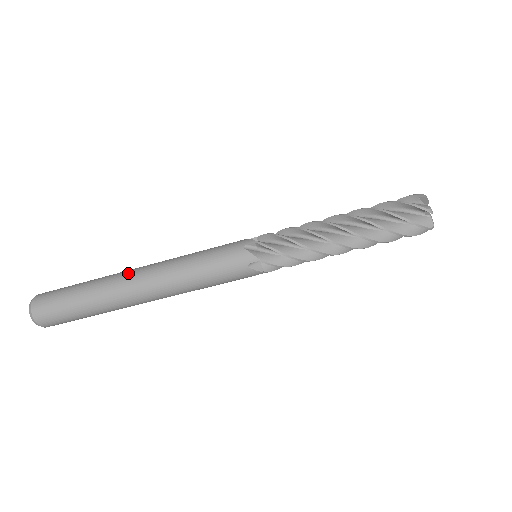
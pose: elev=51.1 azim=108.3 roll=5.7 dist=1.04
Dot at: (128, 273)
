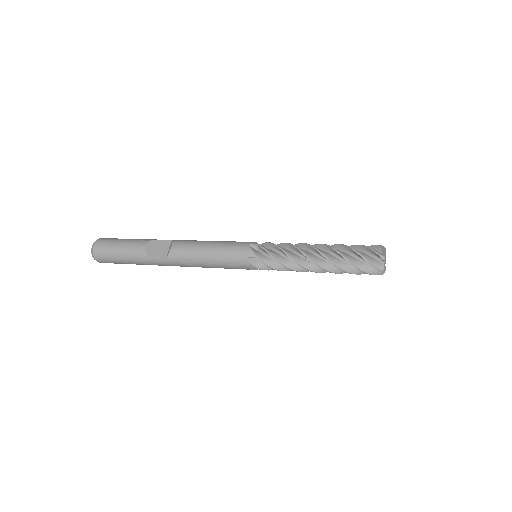
Dot at: (164, 264)
